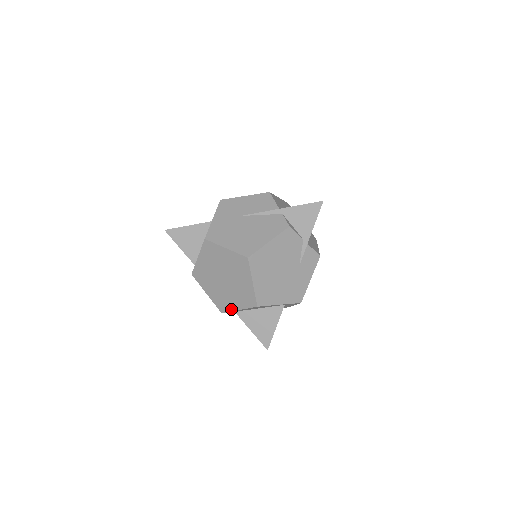
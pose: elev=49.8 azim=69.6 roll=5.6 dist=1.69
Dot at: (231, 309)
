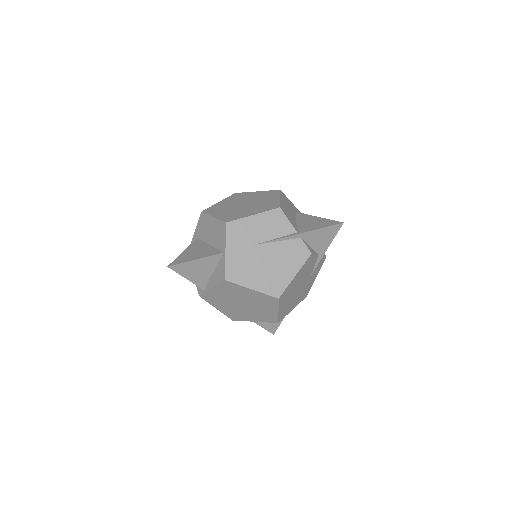
Dot at: (245, 320)
